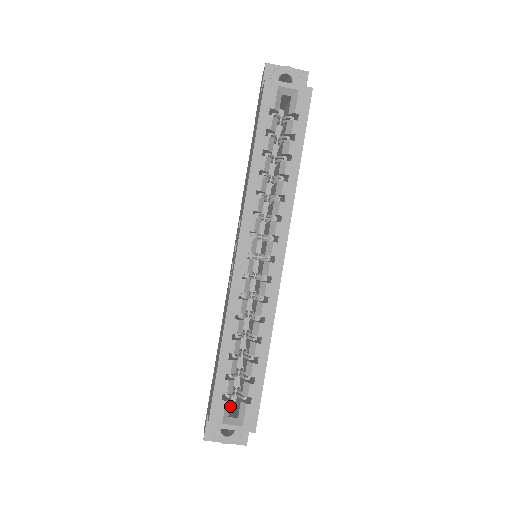
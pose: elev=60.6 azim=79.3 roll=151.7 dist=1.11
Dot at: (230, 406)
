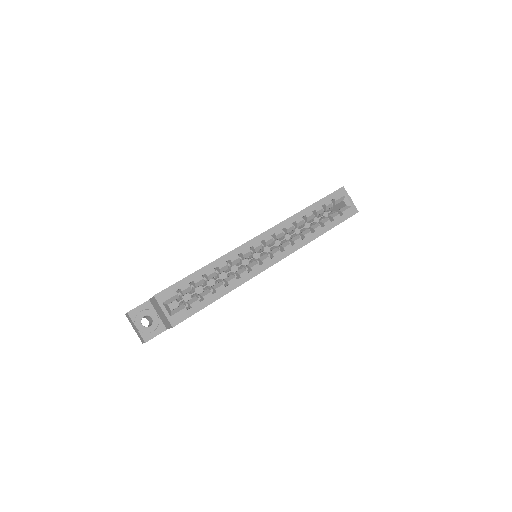
Dot at: occluded
